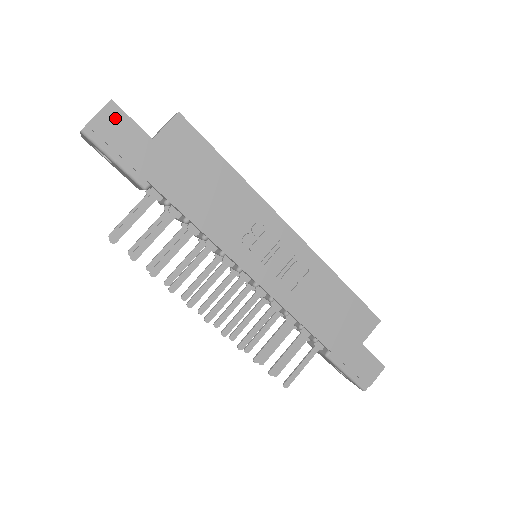
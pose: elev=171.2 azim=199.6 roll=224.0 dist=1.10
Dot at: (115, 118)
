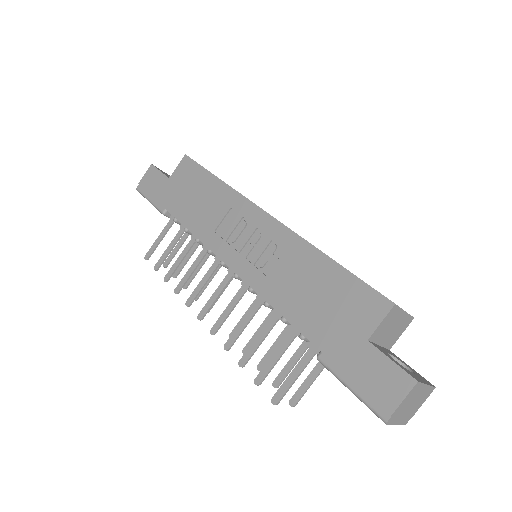
Dot at: (152, 174)
